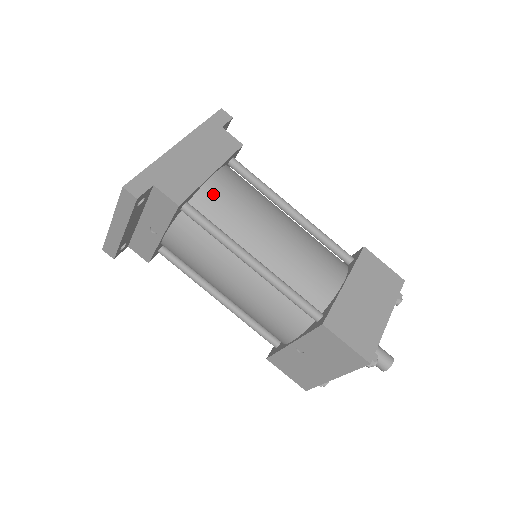
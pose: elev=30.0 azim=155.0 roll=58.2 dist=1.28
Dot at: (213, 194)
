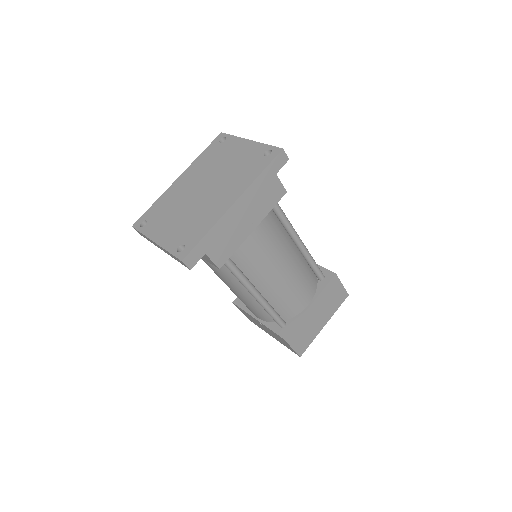
Dot at: (247, 246)
